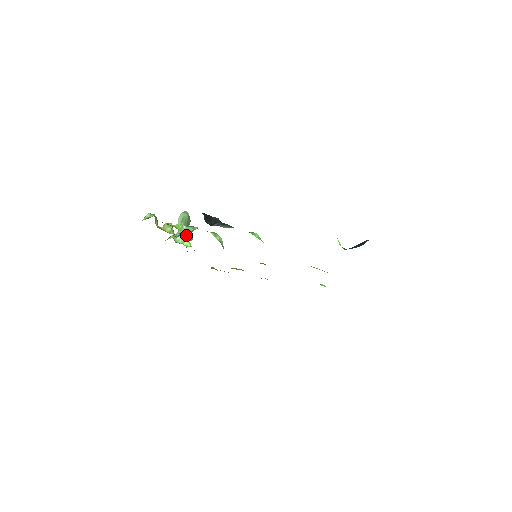
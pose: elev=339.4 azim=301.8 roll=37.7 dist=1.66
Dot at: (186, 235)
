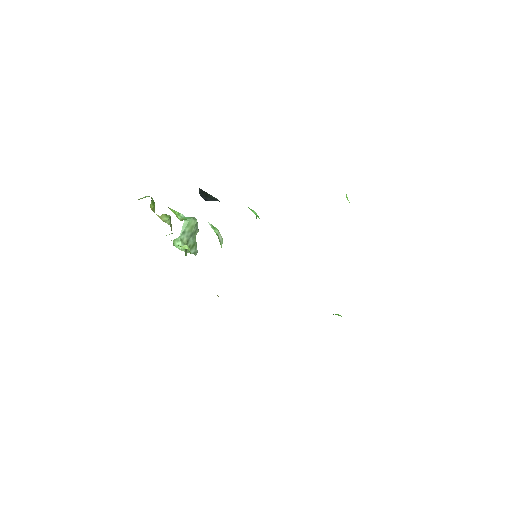
Dot at: (189, 245)
